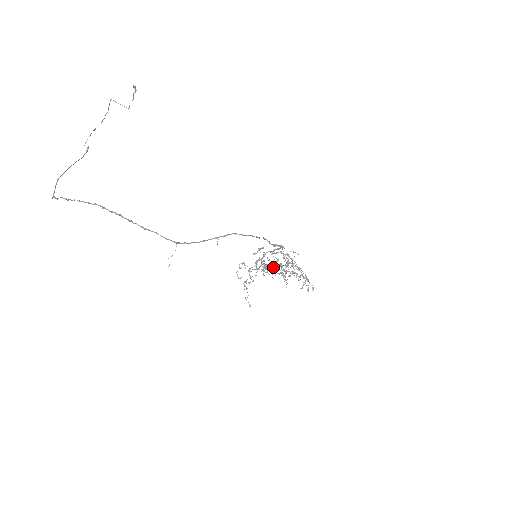
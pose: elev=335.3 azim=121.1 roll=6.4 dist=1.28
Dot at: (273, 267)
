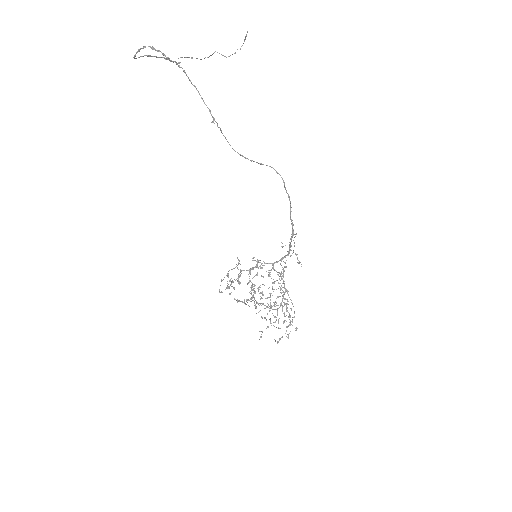
Dot at: (256, 306)
